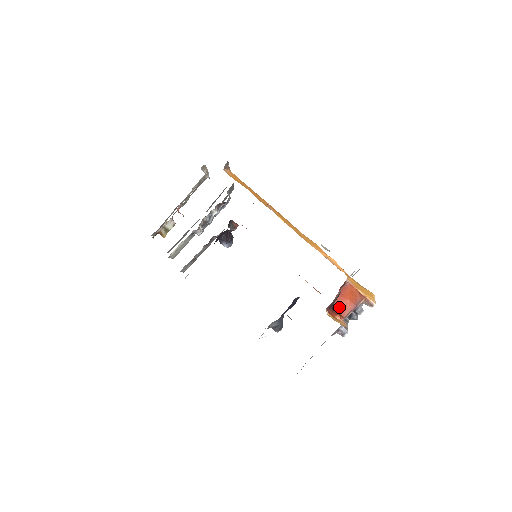
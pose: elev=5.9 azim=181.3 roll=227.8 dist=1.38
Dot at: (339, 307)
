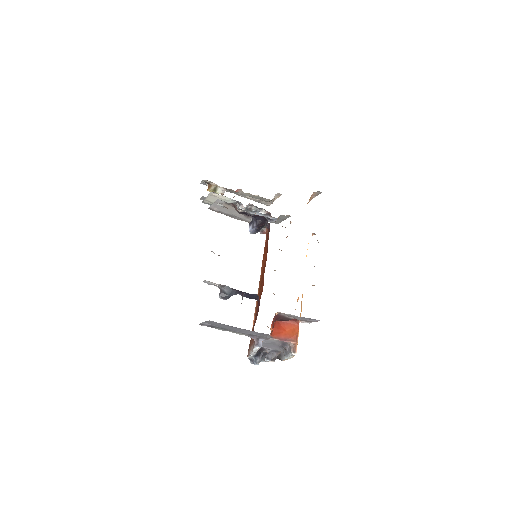
Dot at: (277, 328)
